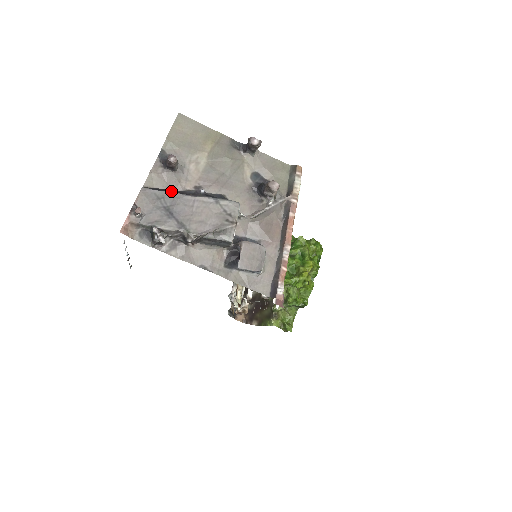
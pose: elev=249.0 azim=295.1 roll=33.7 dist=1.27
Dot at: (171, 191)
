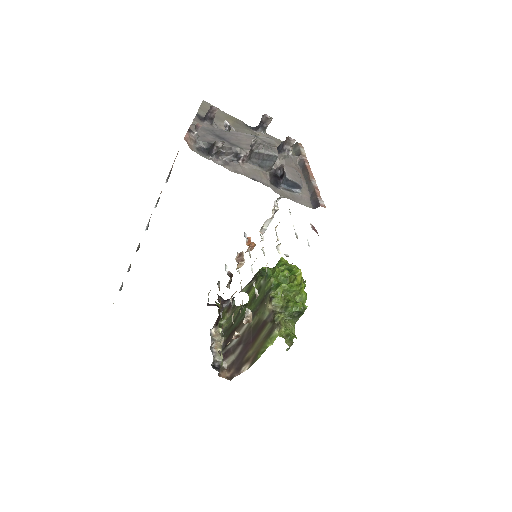
Dot at: occluded
